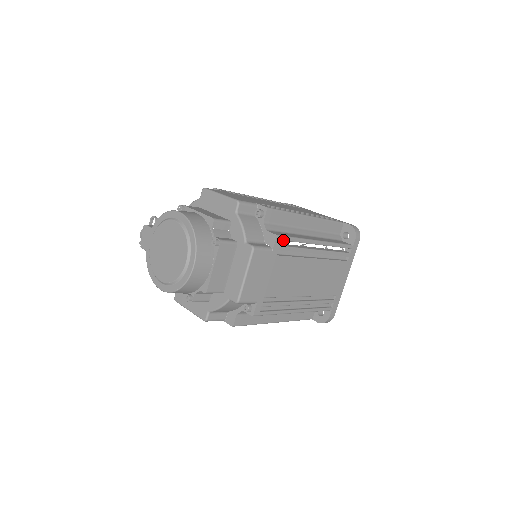
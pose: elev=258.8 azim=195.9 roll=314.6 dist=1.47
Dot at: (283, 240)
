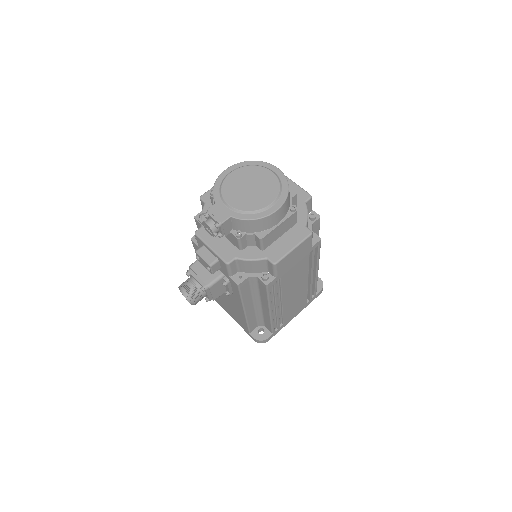
Dot at: occluded
